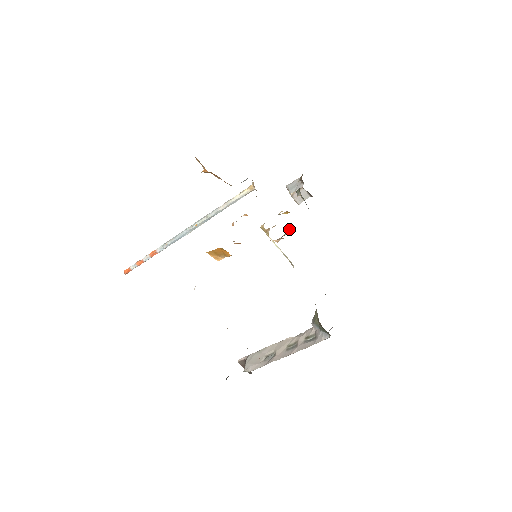
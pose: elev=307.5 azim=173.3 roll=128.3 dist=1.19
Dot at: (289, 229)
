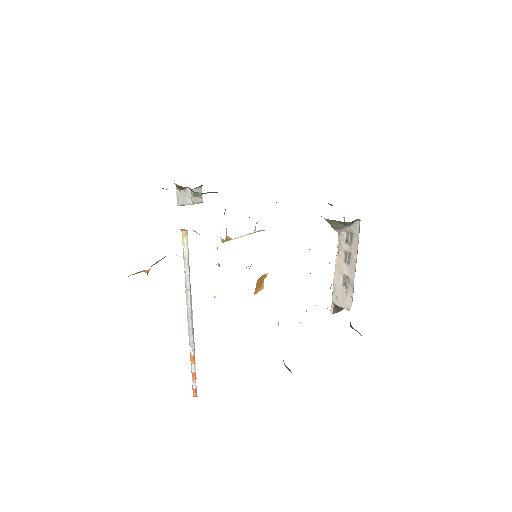
Dot at: occluded
